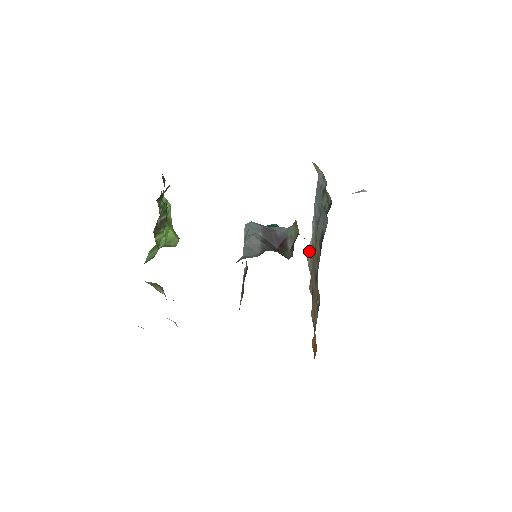
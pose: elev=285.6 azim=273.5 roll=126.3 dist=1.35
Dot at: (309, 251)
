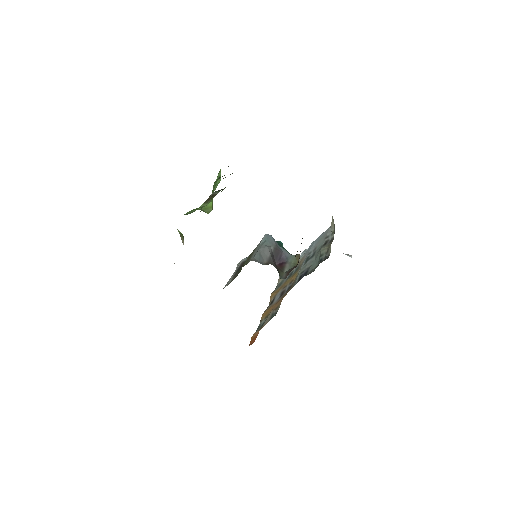
Dot at: occluded
